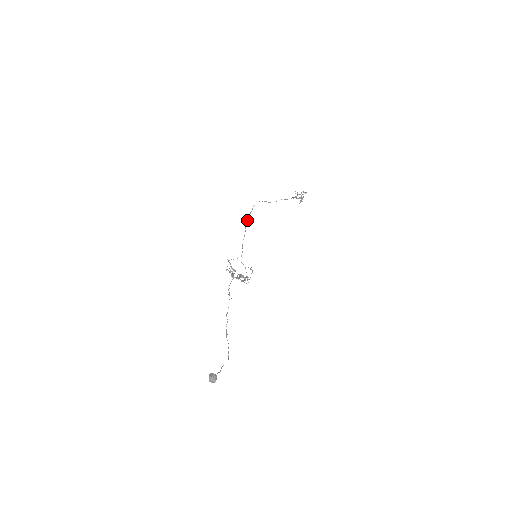
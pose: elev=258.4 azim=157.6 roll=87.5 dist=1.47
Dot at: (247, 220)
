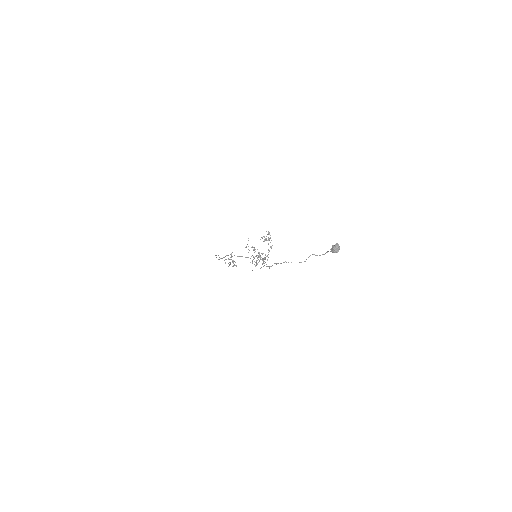
Dot at: (223, 257)
